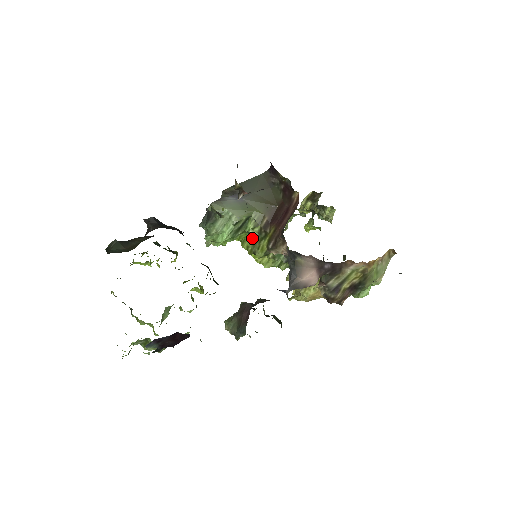
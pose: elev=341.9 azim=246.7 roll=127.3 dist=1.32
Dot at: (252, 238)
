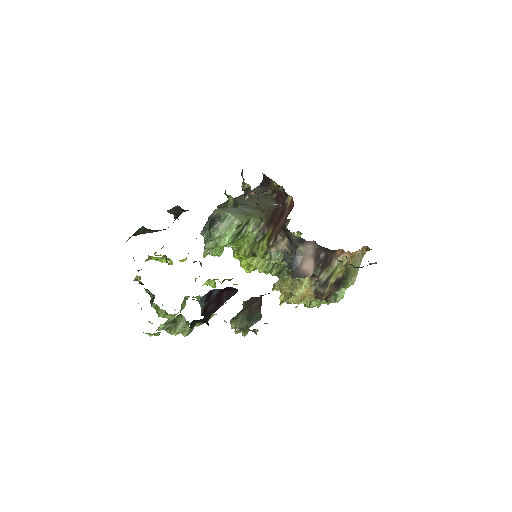
Dot at: (249, 242)
